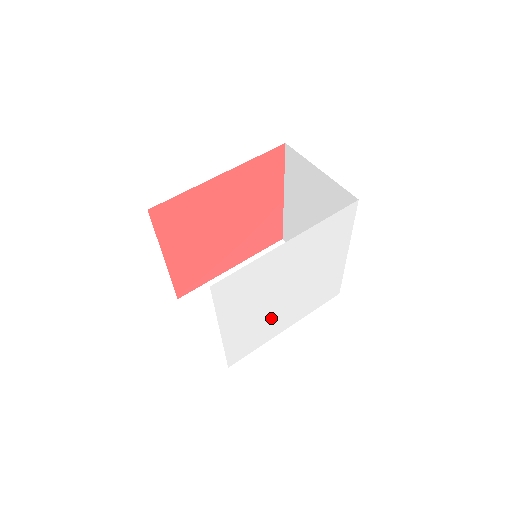
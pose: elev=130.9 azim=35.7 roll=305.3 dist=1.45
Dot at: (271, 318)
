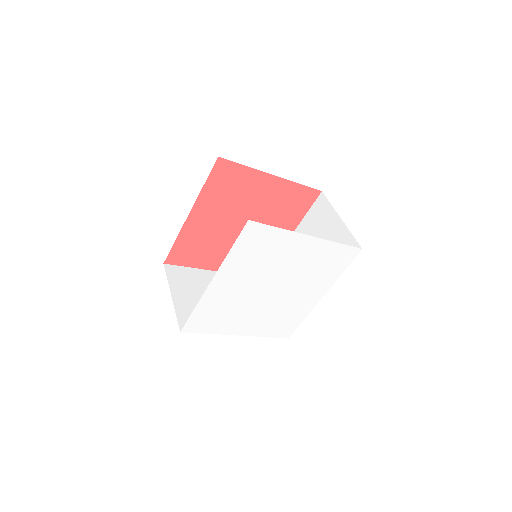
Dot at: (285, 305)
